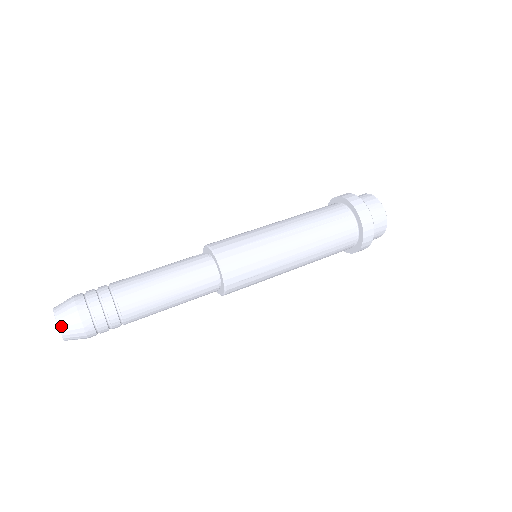
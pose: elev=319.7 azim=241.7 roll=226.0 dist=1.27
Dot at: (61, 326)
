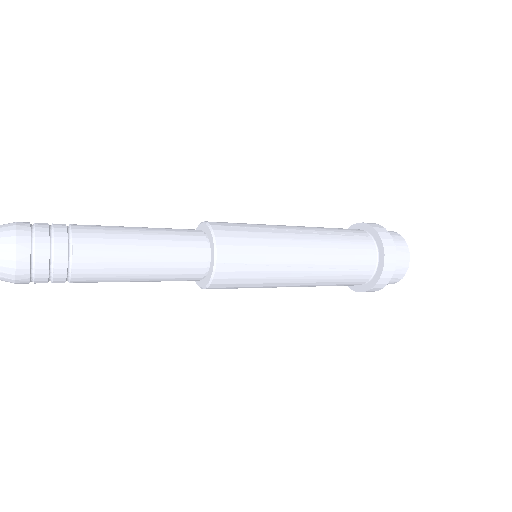
Dot at: out of frame
